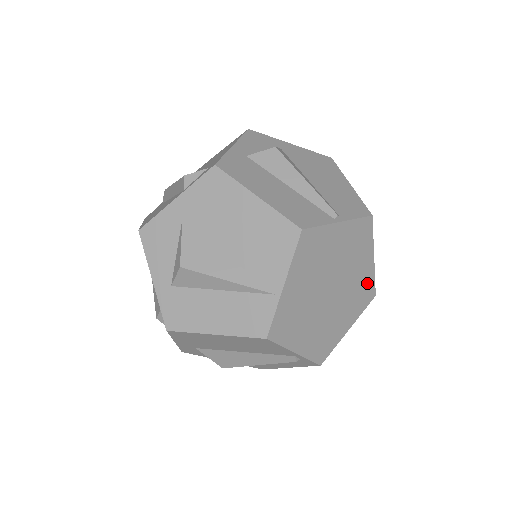
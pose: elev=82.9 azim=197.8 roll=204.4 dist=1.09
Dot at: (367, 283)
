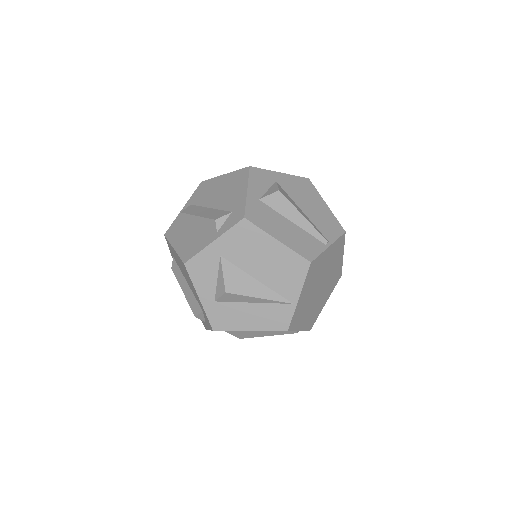
Dot at: (338, 271)
